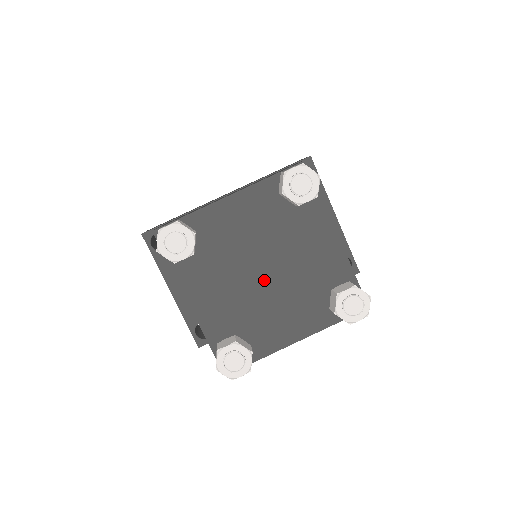
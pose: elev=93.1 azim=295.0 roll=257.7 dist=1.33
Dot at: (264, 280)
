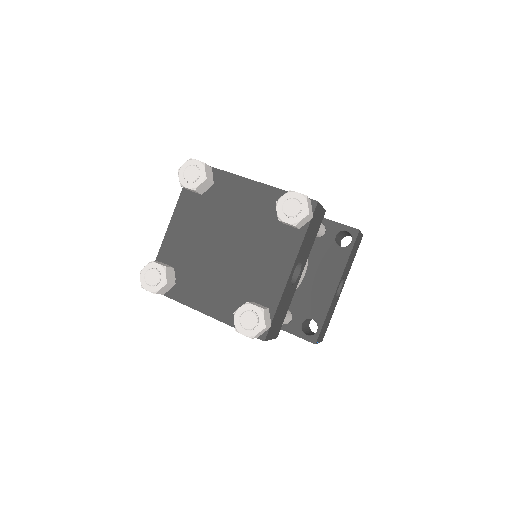
Dot at: (221, 252)
